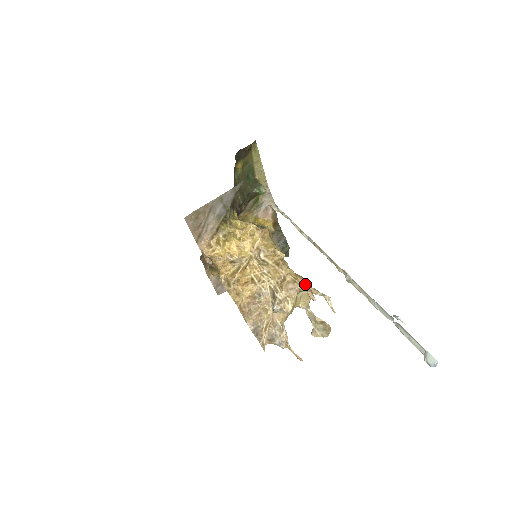
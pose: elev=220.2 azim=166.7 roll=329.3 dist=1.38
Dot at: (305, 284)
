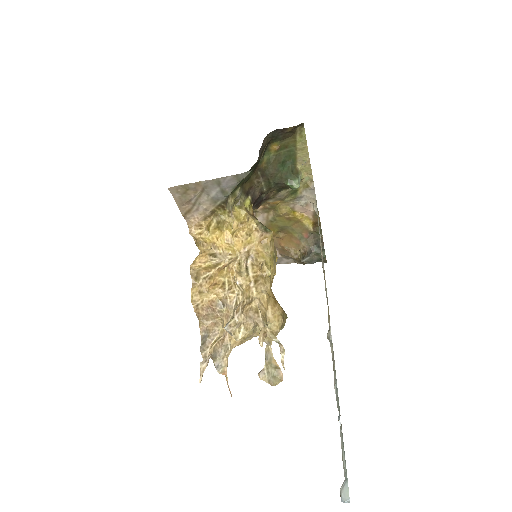
Dot at: (274, 318)
